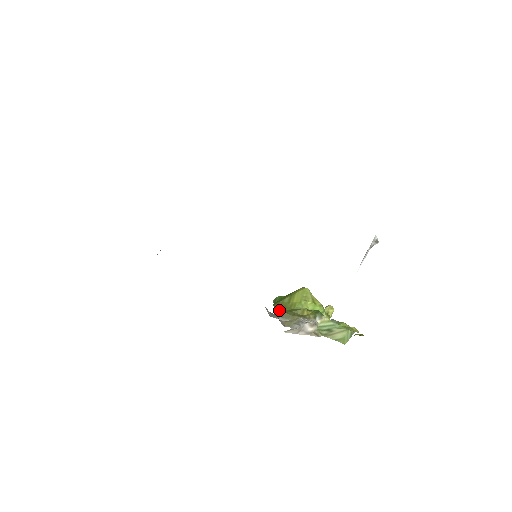
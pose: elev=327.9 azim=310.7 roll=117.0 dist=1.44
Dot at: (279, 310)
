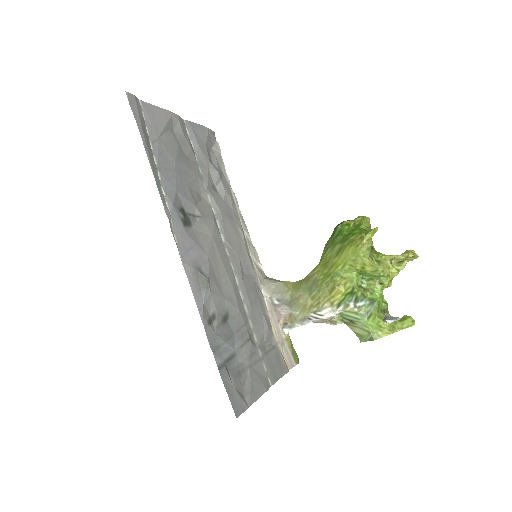
Dot at: (320, 264)
